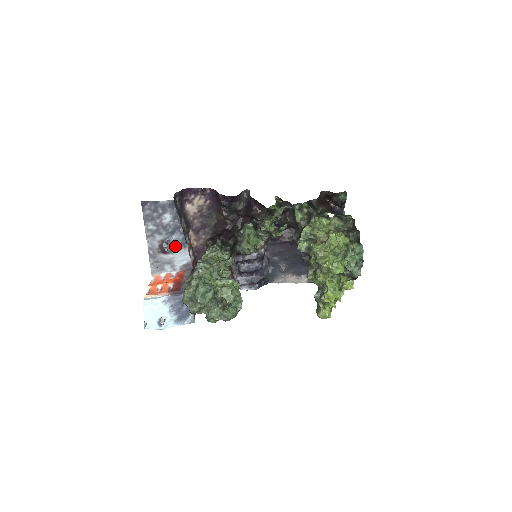
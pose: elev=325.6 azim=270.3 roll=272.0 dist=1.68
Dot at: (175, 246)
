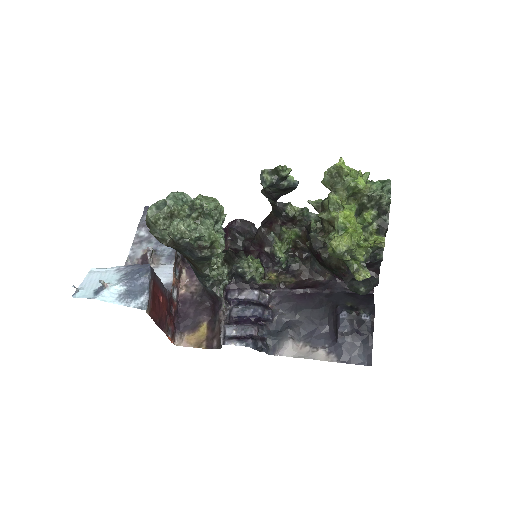
Dot at: (160, 259)
